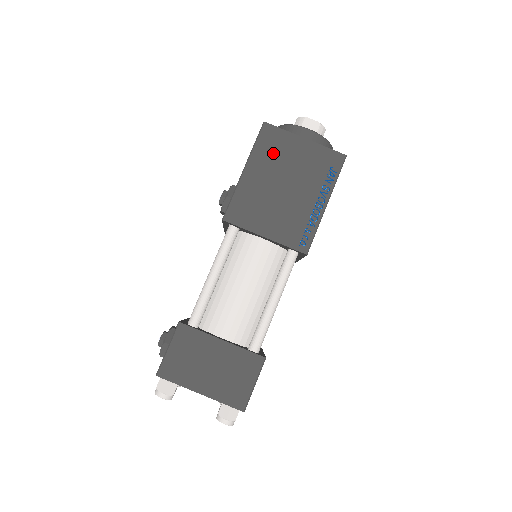
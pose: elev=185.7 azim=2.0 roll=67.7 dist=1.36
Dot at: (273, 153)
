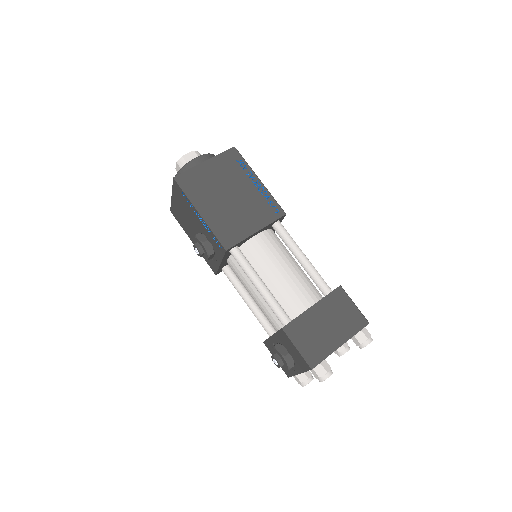
Dot at: (201, 187)
